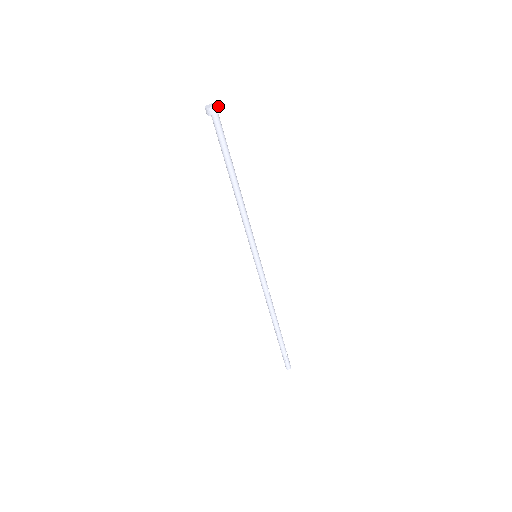
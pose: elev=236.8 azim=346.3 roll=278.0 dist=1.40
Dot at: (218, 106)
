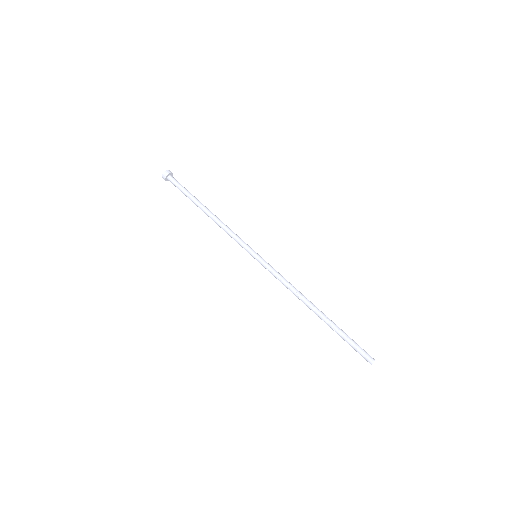
Dot at: occluded
